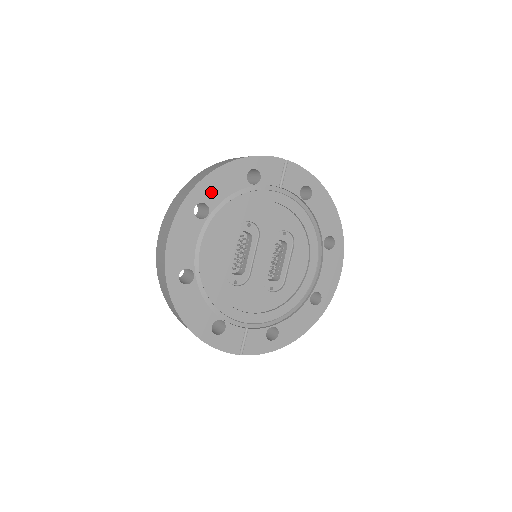
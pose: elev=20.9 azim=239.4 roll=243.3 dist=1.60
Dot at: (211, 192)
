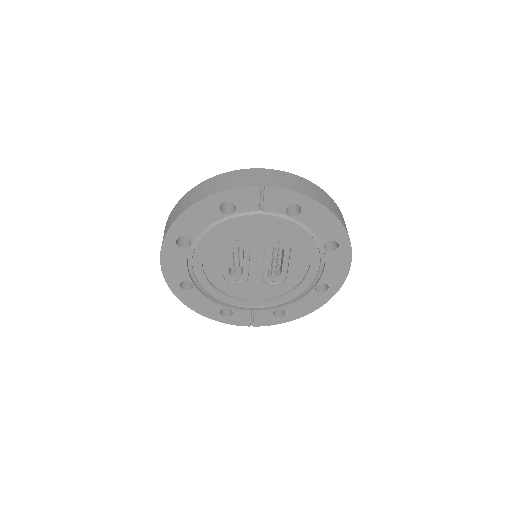
Dot at: (188, 228)
